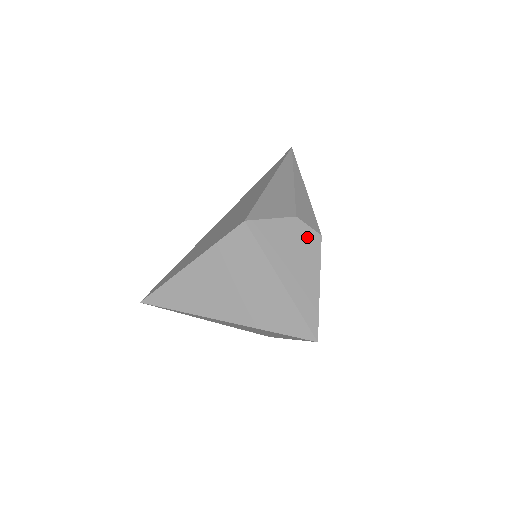
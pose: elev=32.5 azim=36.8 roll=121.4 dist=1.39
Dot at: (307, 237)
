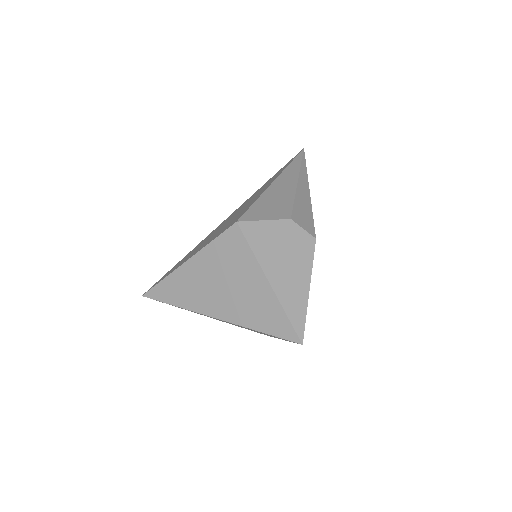
Dot at: (300, 240)
